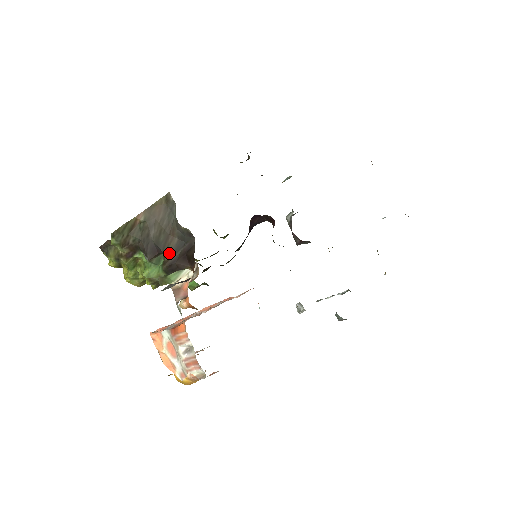
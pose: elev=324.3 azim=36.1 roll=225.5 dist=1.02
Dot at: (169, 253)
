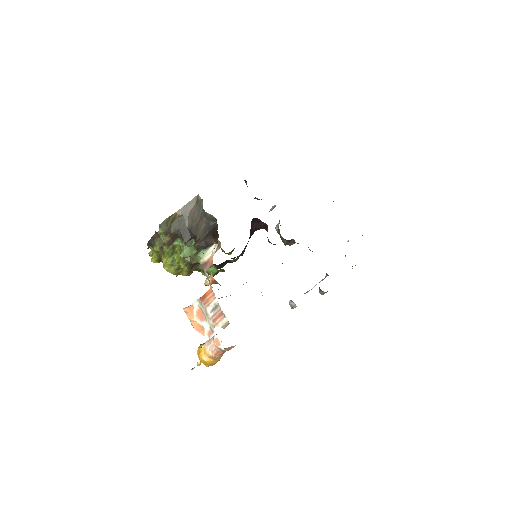
Dot at: (199, 235)
